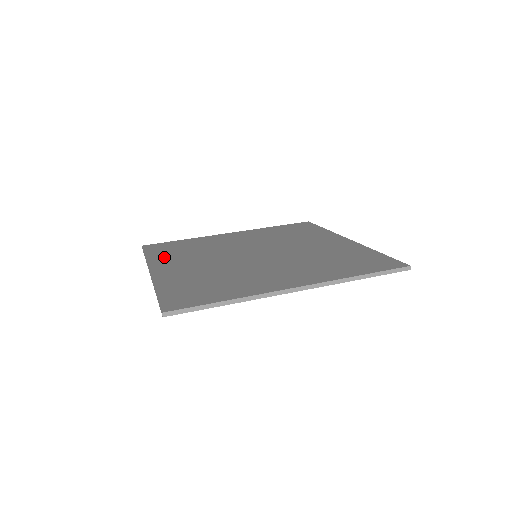
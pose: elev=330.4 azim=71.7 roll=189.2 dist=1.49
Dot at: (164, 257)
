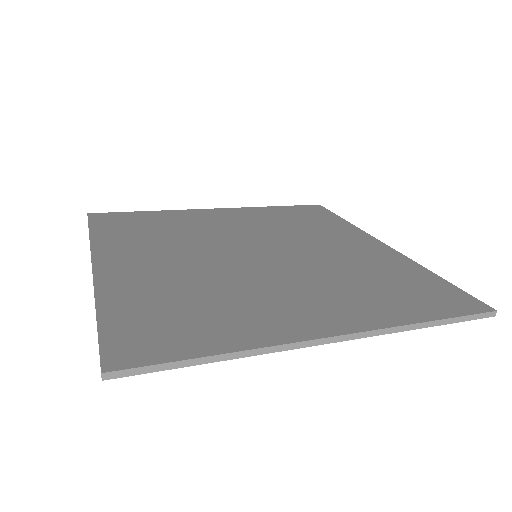
Dot at: (118, 240)
